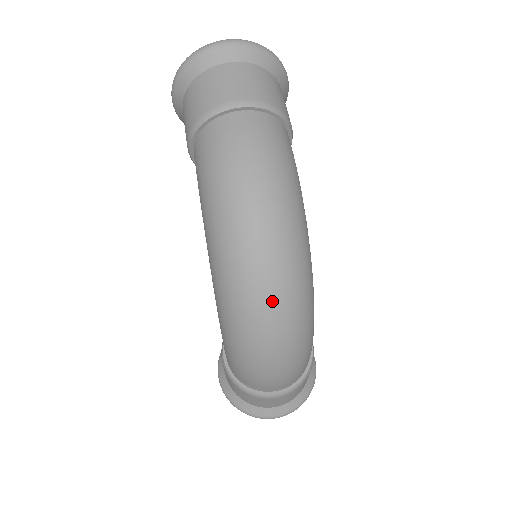
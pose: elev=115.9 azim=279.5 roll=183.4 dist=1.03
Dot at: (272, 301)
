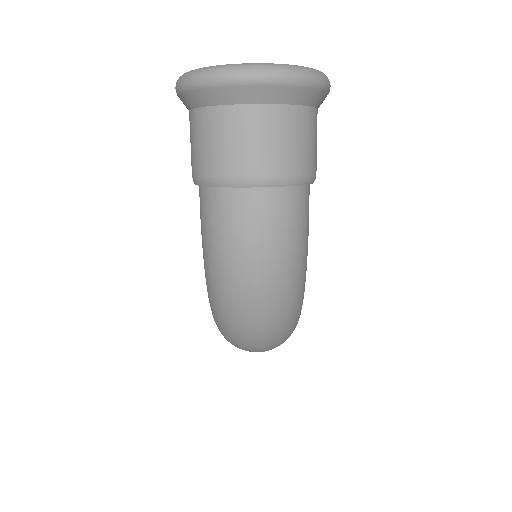
Dot at: (258, 345)
